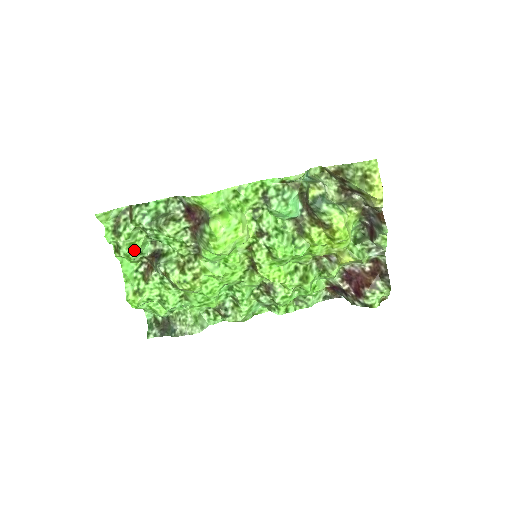
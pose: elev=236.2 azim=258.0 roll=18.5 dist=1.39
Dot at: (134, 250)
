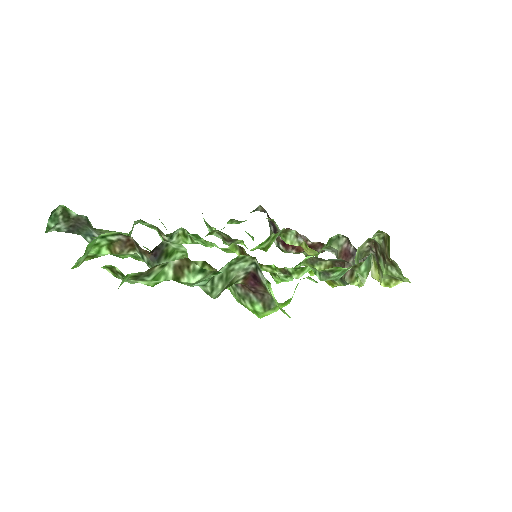
Dot at: occluded
